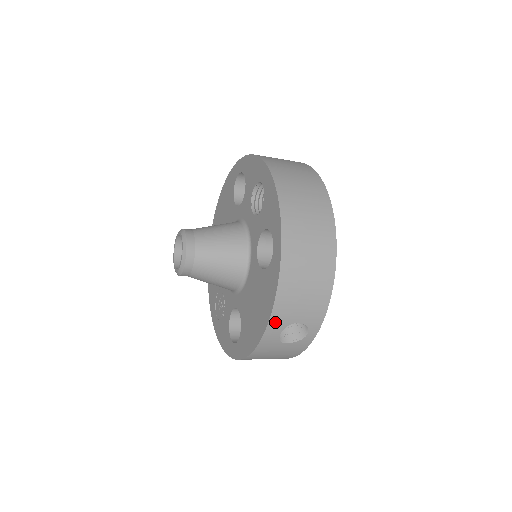
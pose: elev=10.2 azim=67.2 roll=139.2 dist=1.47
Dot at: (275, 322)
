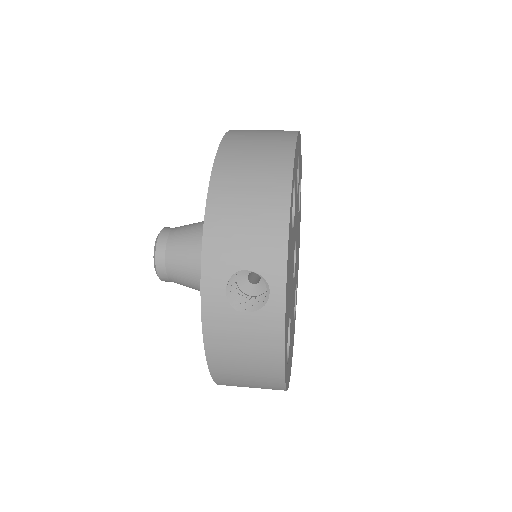
Dot at: (211, 267)
